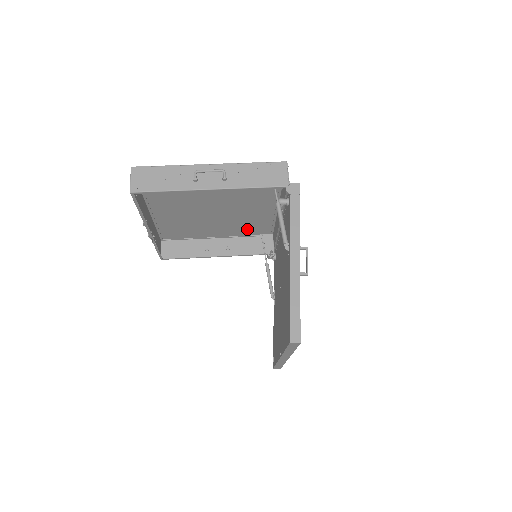
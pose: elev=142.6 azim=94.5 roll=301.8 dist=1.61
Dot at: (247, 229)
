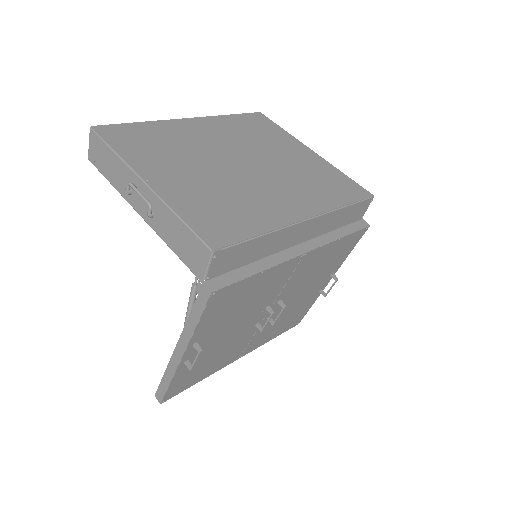
Dot at: (328, 177)
